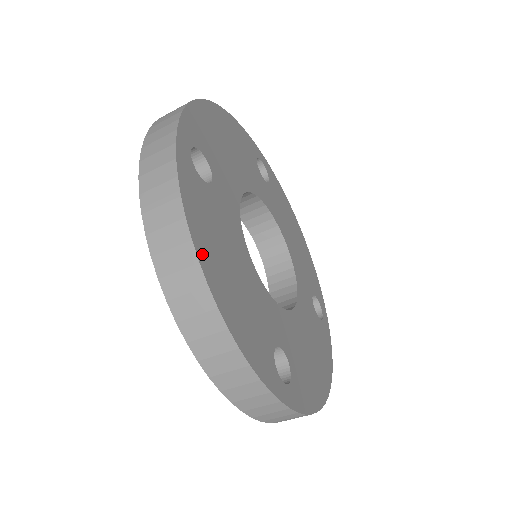
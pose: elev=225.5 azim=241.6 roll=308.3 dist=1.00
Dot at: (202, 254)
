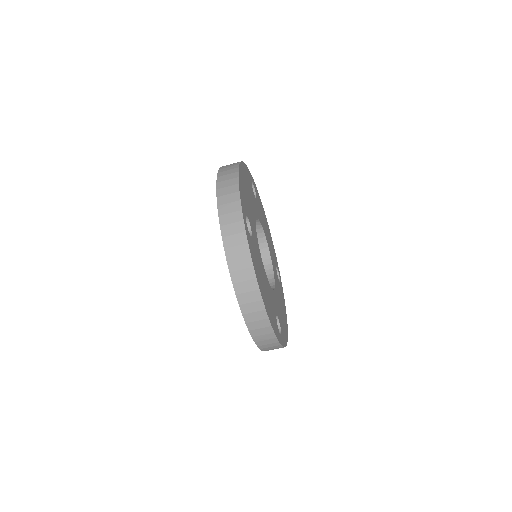
Dot at: (242, 167)
